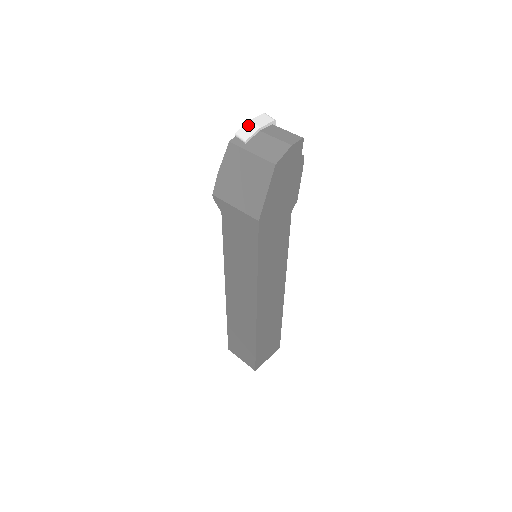
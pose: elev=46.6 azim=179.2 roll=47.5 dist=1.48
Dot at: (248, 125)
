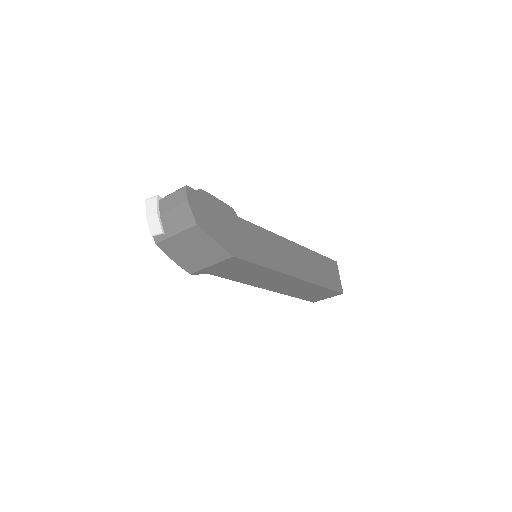
Dot at: (149, 222)
